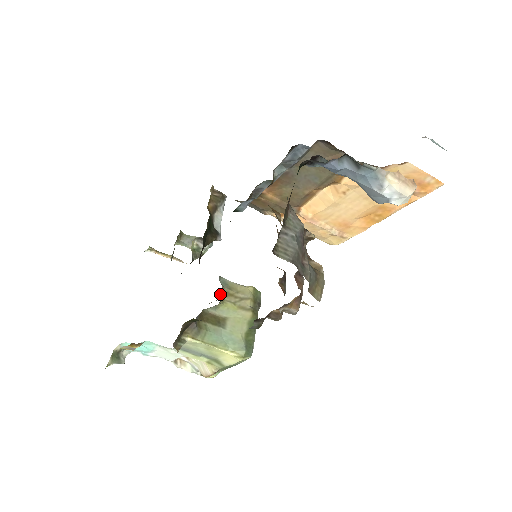
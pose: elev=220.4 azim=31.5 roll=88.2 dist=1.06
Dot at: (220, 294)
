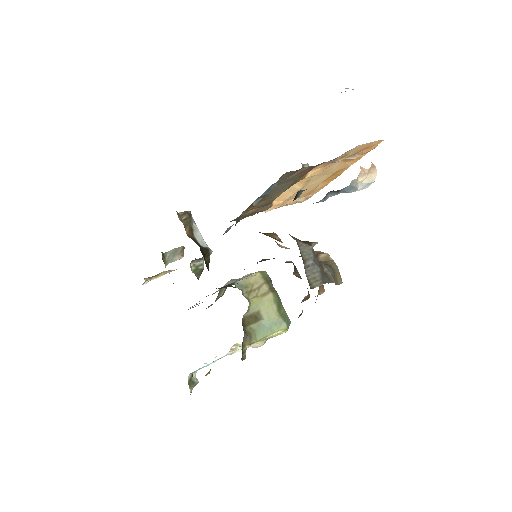
Dot at: occluded
